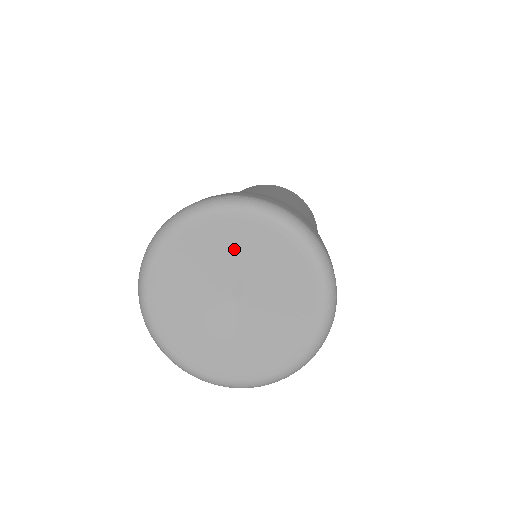
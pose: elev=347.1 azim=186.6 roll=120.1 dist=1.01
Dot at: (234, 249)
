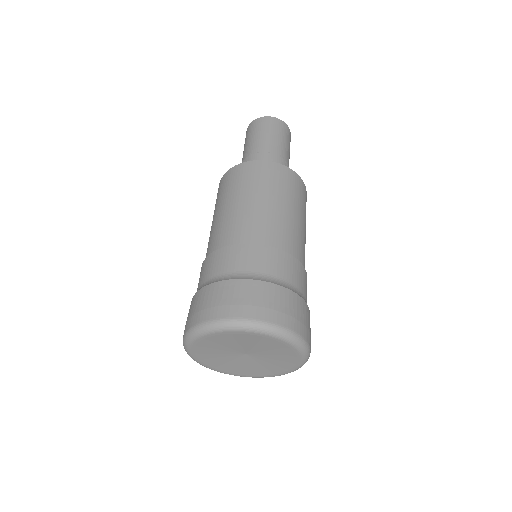
Dot at: (239, 342)
